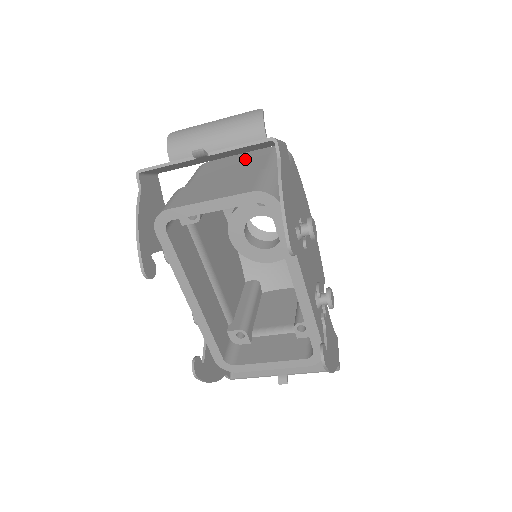
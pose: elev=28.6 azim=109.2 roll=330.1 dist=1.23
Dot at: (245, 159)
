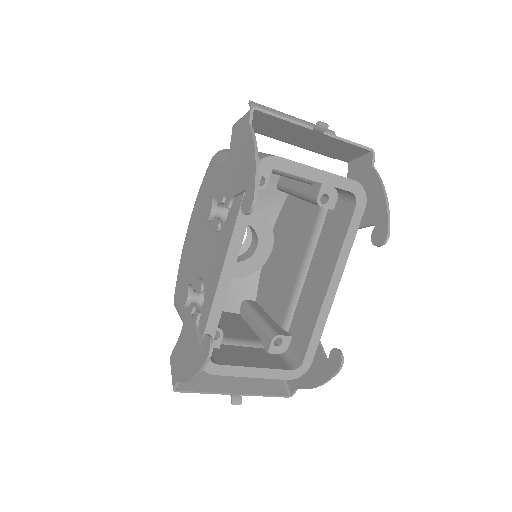
Dot at: occluded
